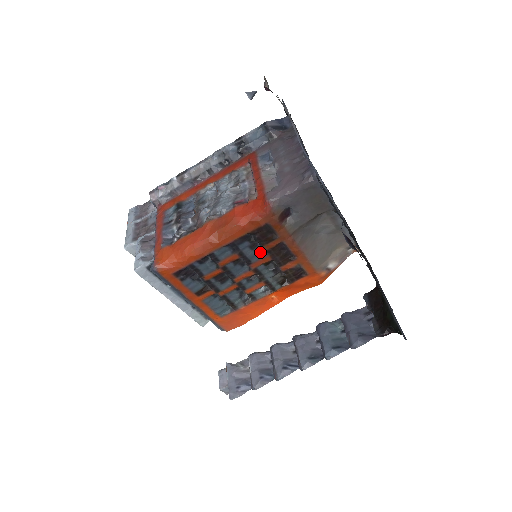
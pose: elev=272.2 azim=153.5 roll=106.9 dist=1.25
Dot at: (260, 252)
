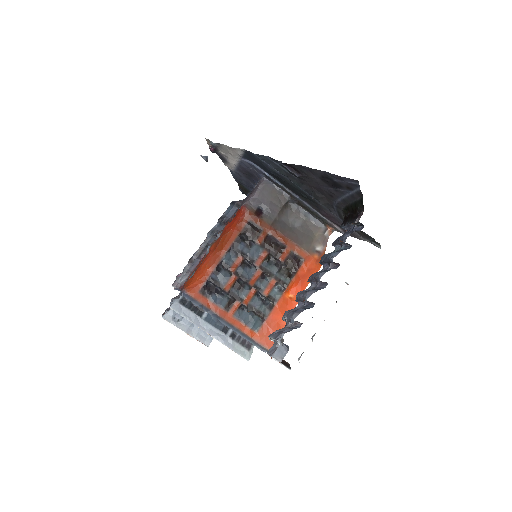
Dot at: (256, 249)
